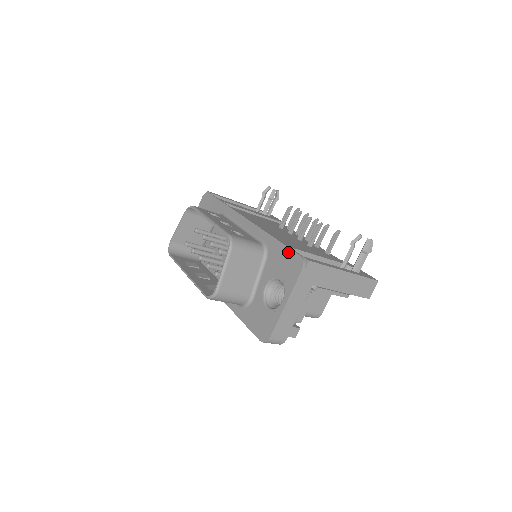
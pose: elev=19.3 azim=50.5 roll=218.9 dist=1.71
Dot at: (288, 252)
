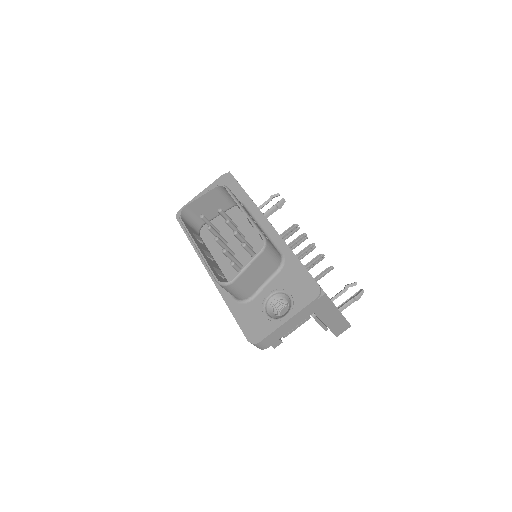
Dot at: (307, 276)
